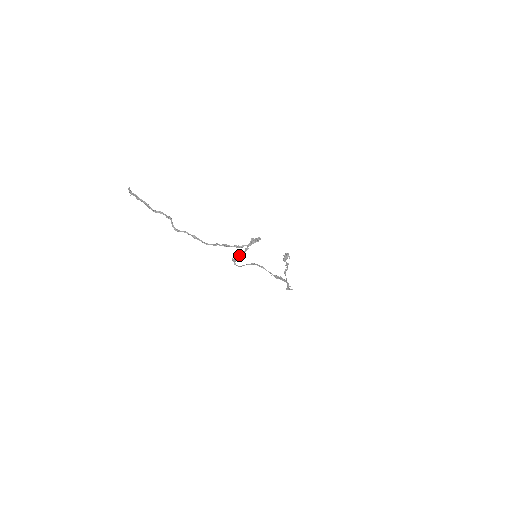
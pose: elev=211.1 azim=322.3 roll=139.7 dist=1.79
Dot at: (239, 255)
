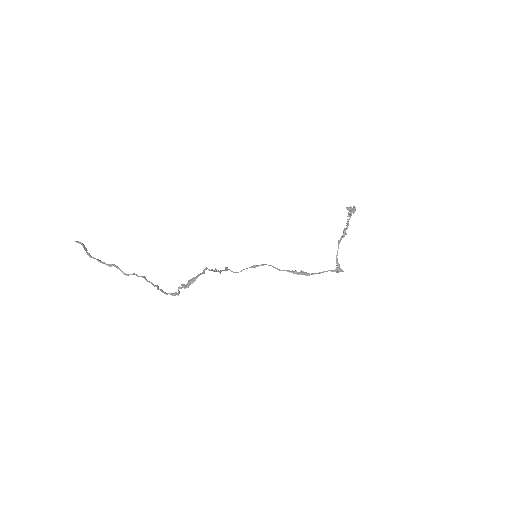
Dot at: (220, 270)
